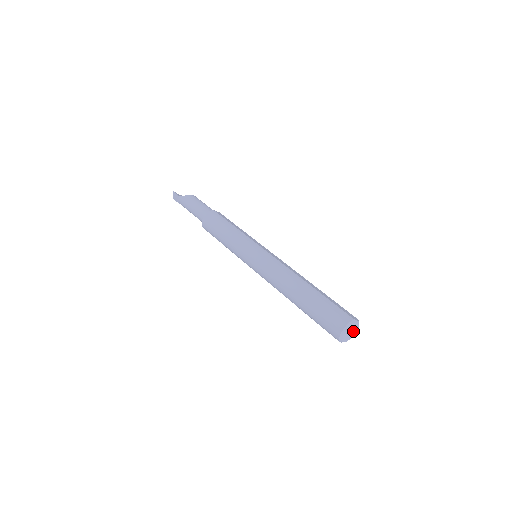
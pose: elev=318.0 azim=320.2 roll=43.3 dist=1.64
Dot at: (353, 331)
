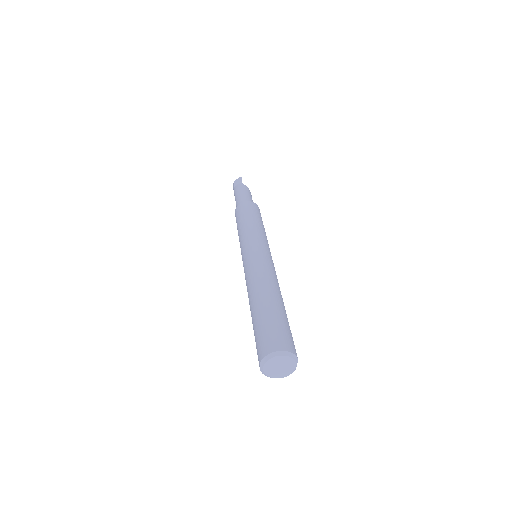
Dot at: (280, 371)
